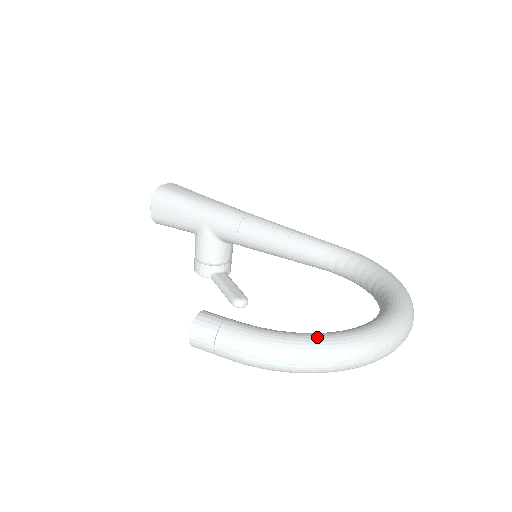
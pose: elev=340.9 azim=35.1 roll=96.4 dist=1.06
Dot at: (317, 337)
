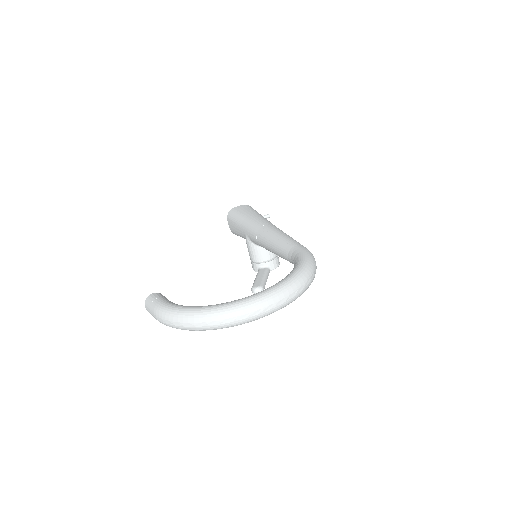
Dot at: (187, 308)
